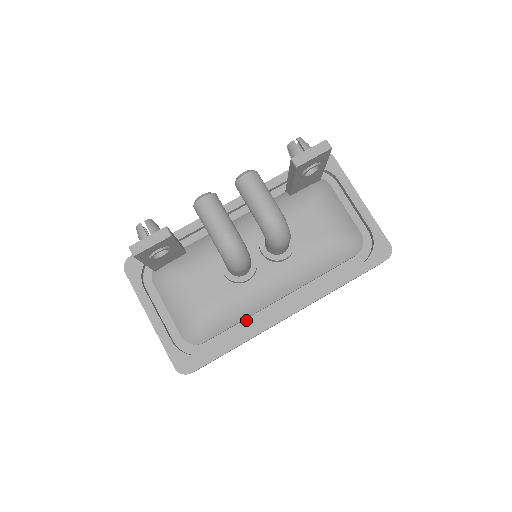
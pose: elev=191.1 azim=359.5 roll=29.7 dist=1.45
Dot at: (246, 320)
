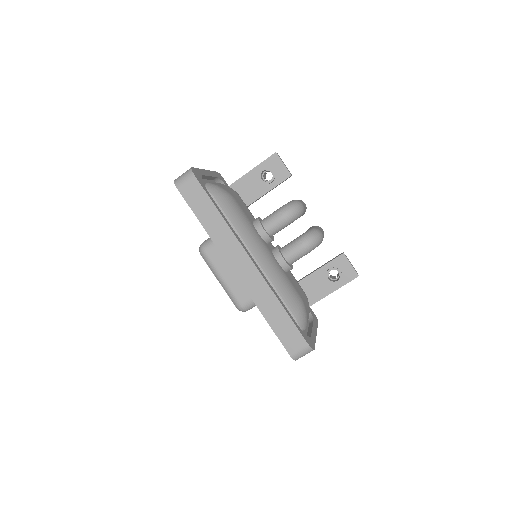
Dot at: occluded
